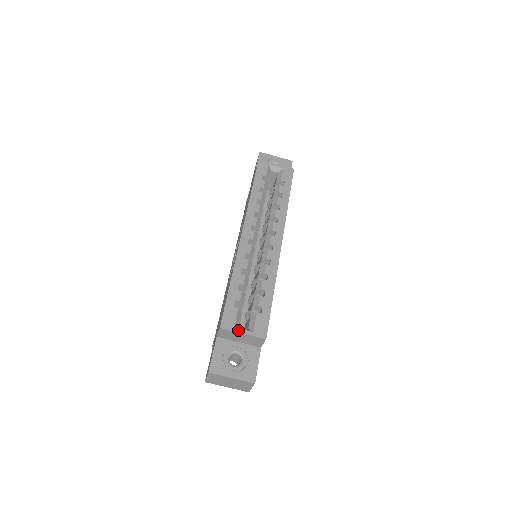
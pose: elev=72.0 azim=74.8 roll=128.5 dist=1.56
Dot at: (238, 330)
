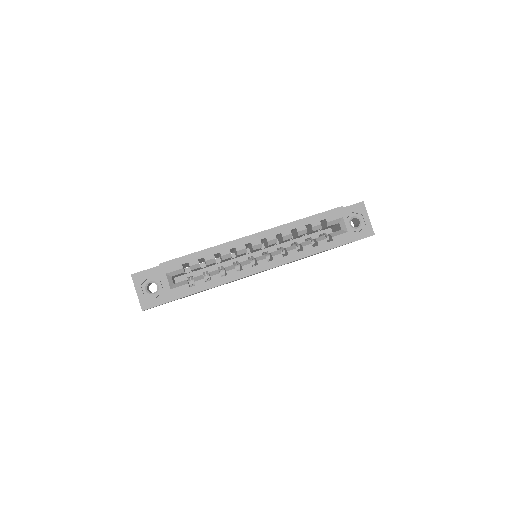
Dot at: (165, 277)
